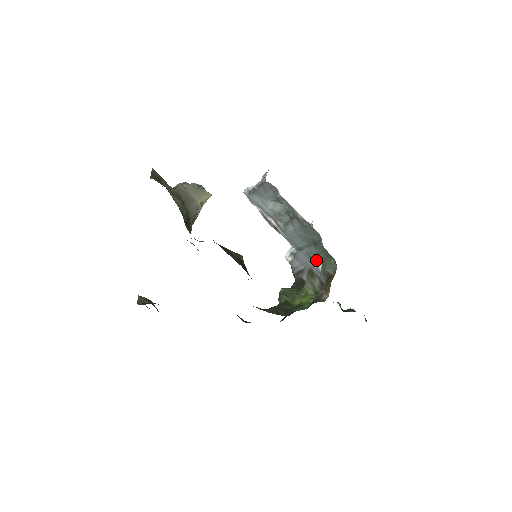
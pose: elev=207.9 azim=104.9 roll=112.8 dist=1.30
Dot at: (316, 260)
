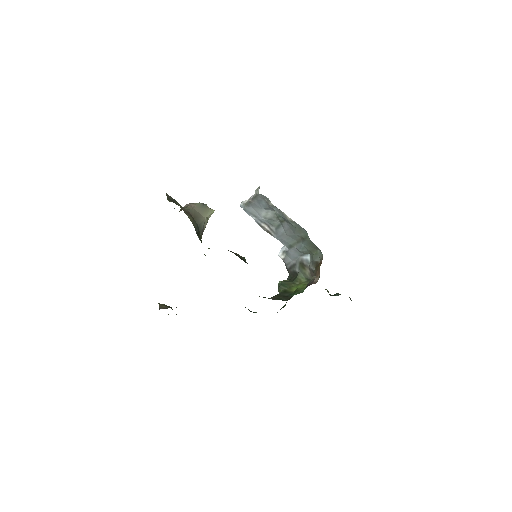
Dot at: (305, 254)
